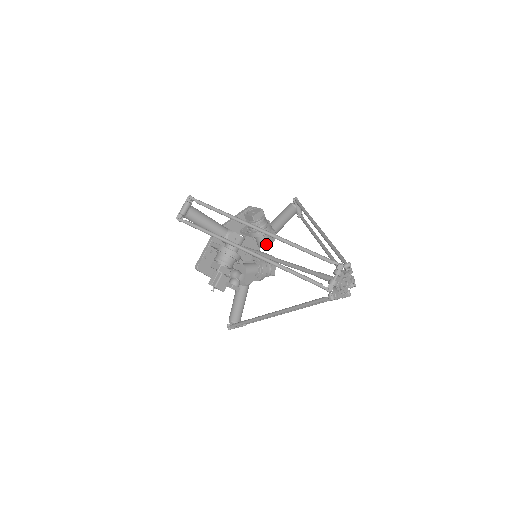
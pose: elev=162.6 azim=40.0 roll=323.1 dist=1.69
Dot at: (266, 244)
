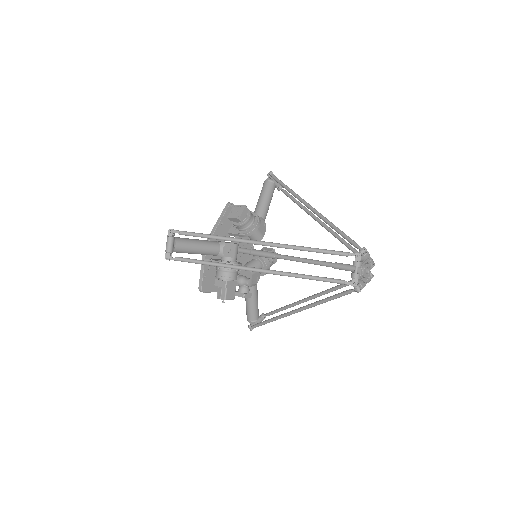
Dot at: (260, 237)
